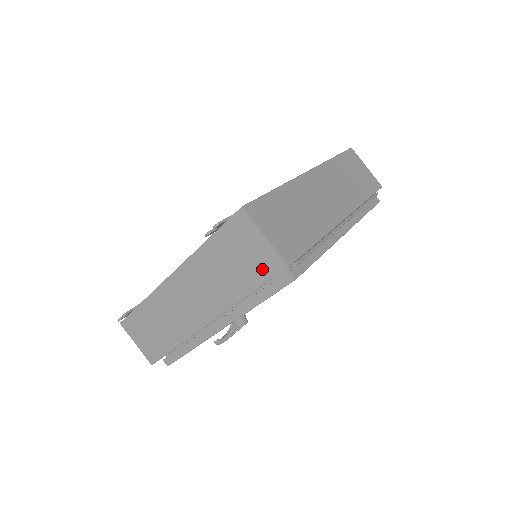
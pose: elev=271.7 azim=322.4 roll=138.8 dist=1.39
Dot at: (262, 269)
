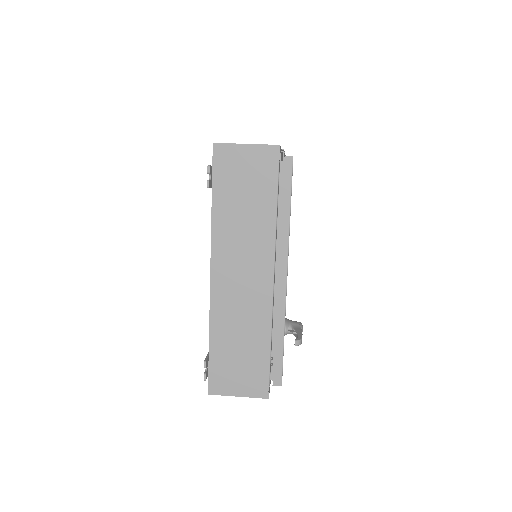
Dot at: (266, 171)
